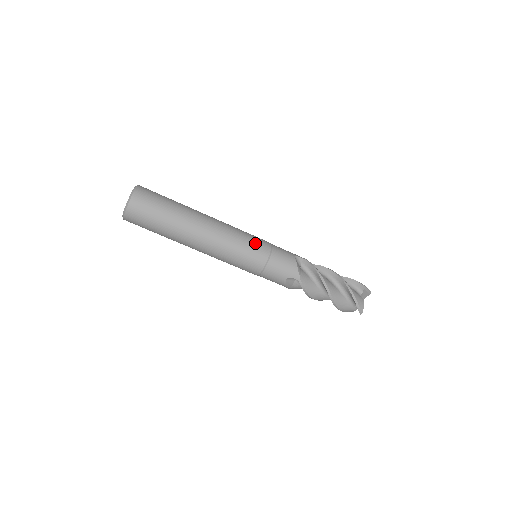
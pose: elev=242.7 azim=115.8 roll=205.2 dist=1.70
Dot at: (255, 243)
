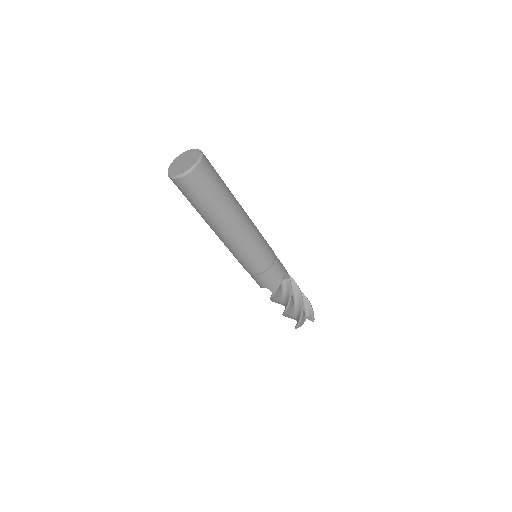
Dot at: (263, 256)
